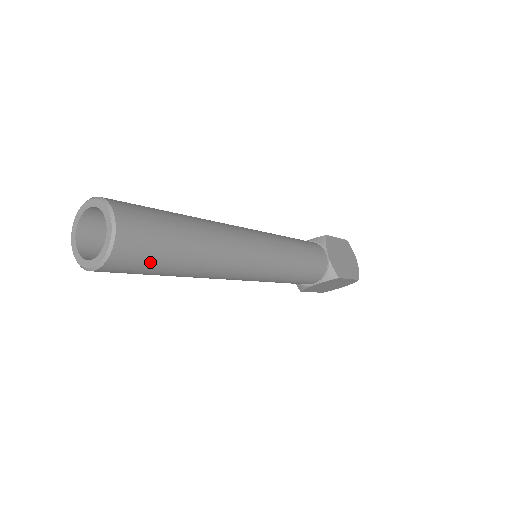
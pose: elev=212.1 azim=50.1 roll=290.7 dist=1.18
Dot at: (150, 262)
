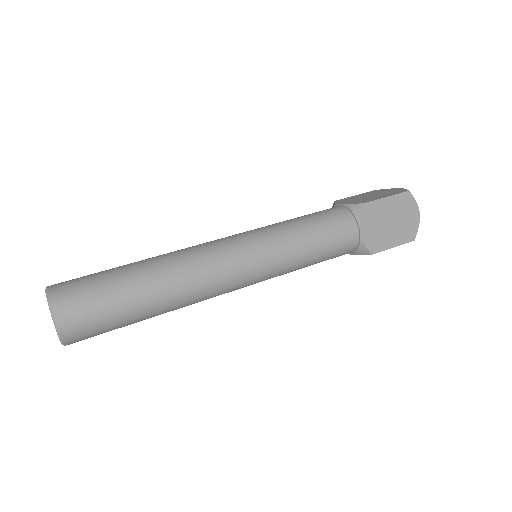
Dot at: (108, 331)
